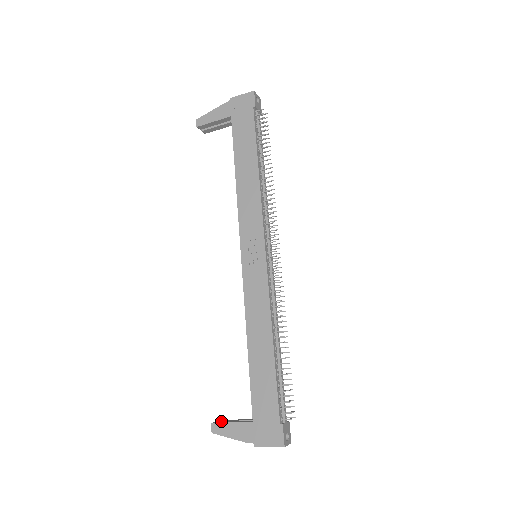
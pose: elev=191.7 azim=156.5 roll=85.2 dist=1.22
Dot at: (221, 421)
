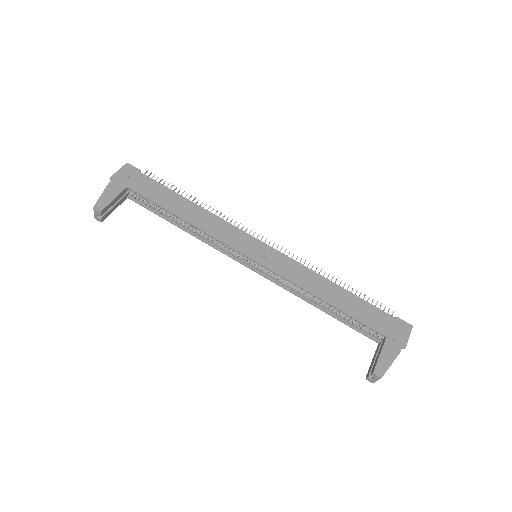
Dot at: (372, 369)
